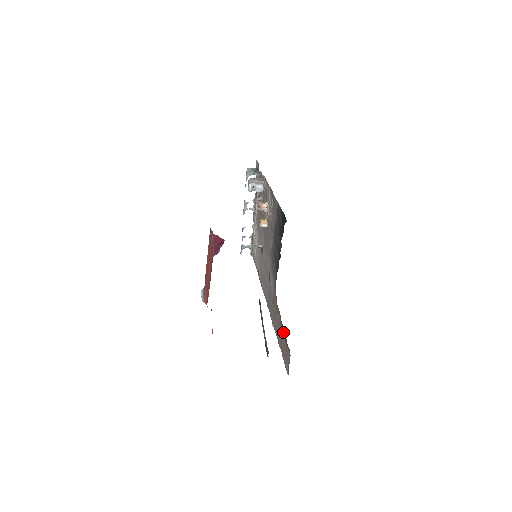
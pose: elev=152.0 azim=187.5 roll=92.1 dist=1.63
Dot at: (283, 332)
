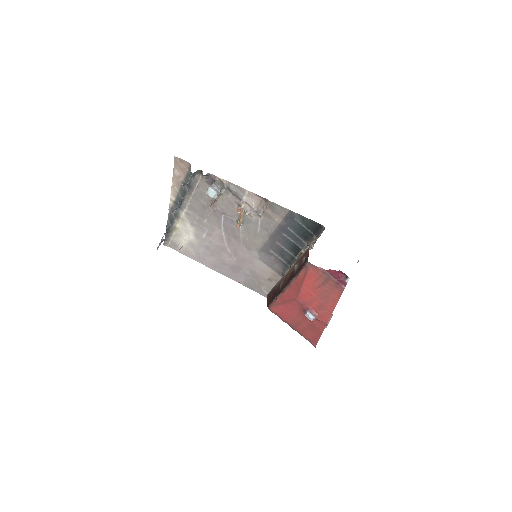
Dot at: occluded
